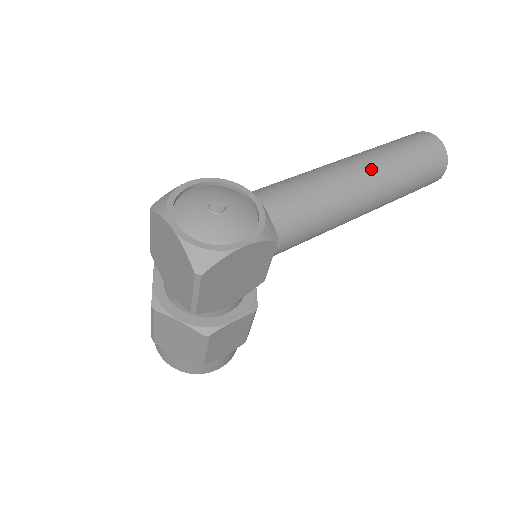
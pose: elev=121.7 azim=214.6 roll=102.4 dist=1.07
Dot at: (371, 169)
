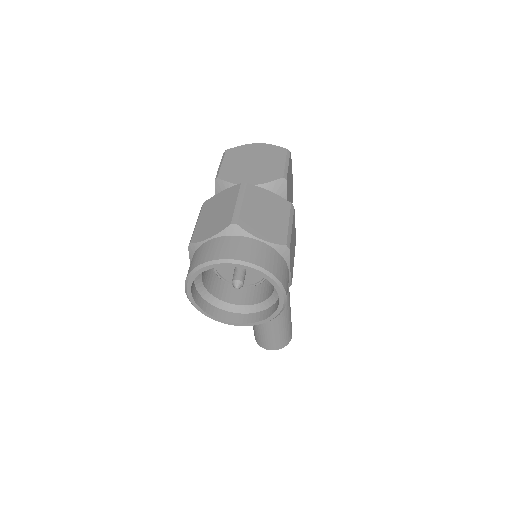
Dot at: occluded
